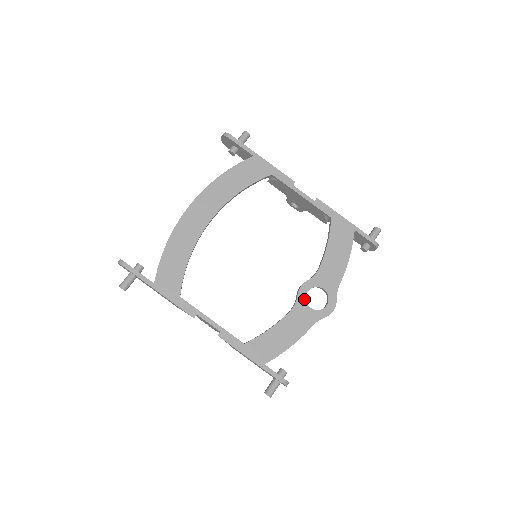
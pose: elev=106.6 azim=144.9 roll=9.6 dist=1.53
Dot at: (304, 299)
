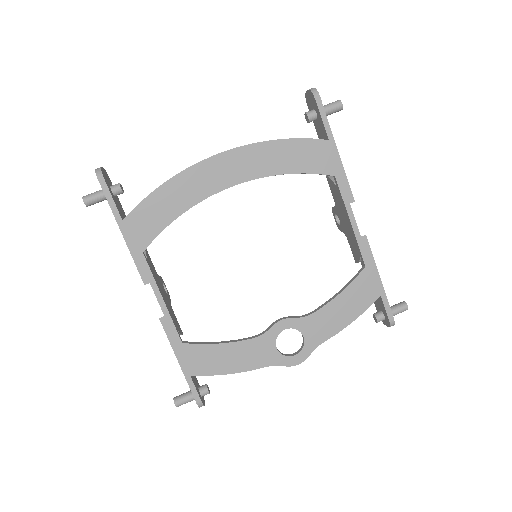
Dot at: (276, 335)
